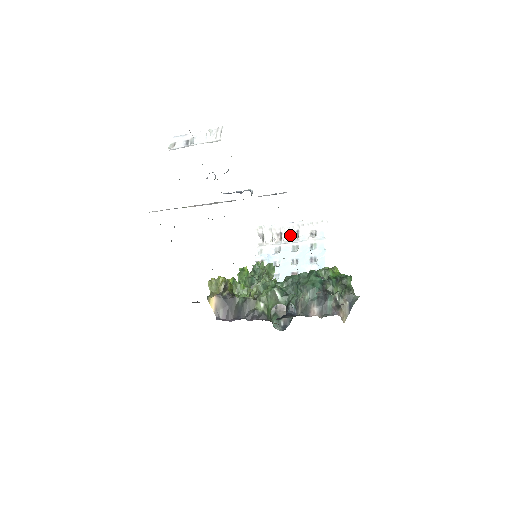
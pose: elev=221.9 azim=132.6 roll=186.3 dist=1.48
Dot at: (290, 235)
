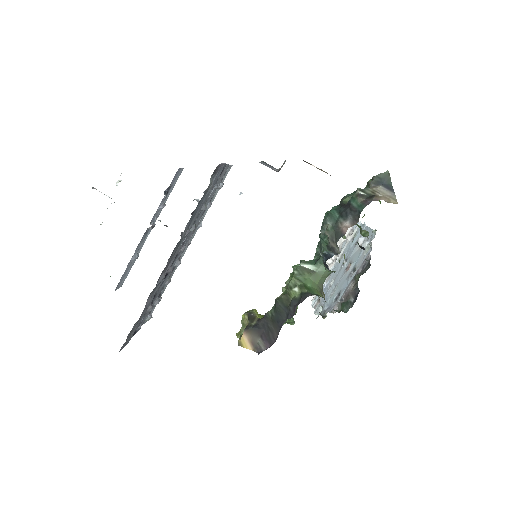
Dot at: (333, 260)
